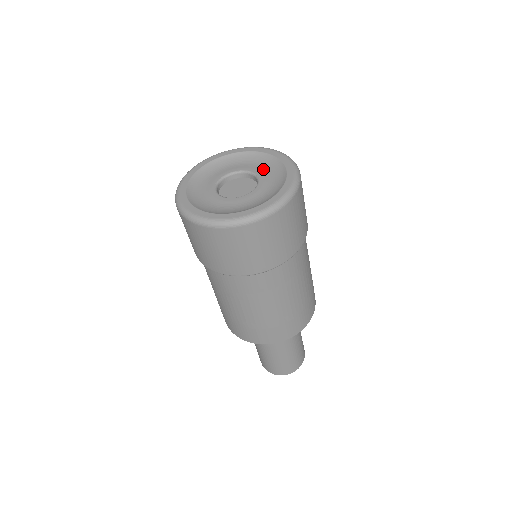
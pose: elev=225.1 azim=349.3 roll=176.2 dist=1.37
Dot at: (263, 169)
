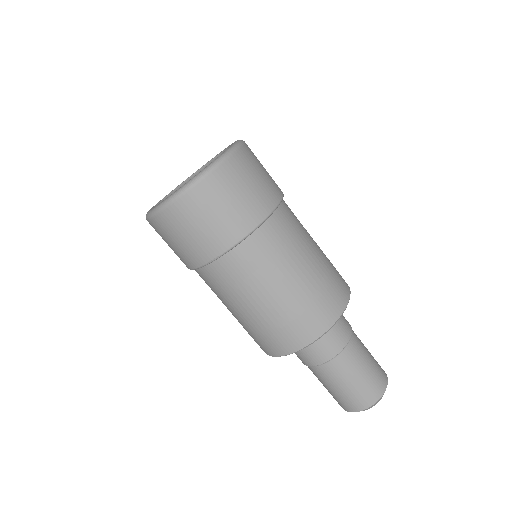
Dot at: occluded
